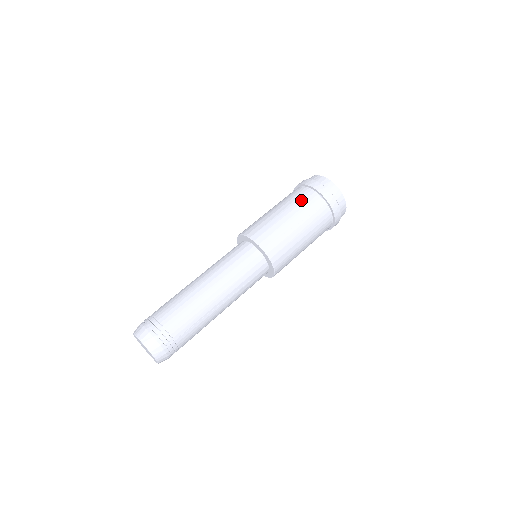
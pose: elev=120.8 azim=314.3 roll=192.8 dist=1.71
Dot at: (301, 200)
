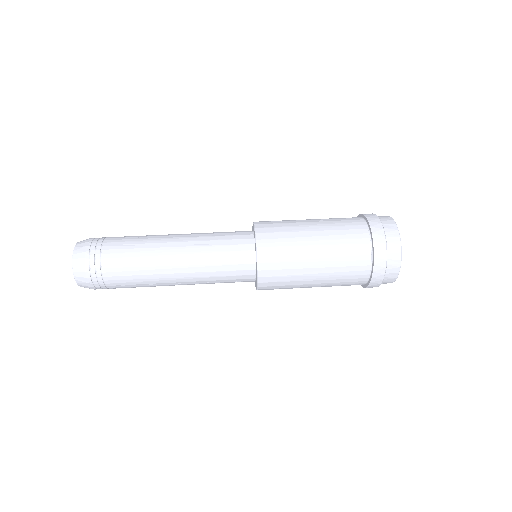
Dot at: occluded
